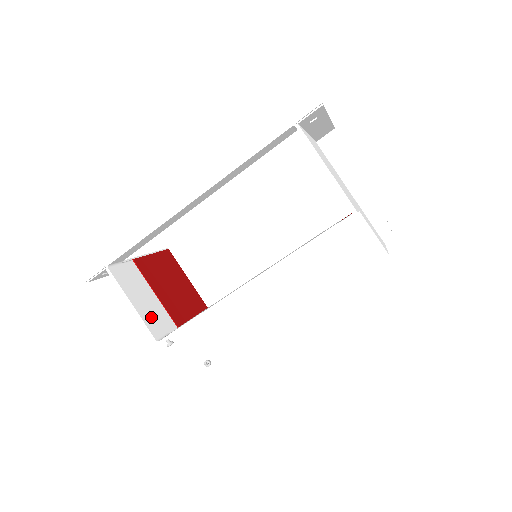
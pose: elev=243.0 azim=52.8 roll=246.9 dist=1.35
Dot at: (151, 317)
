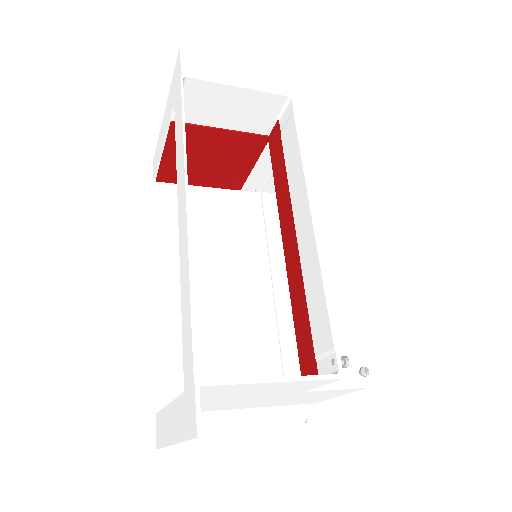
Dot at: occluded
